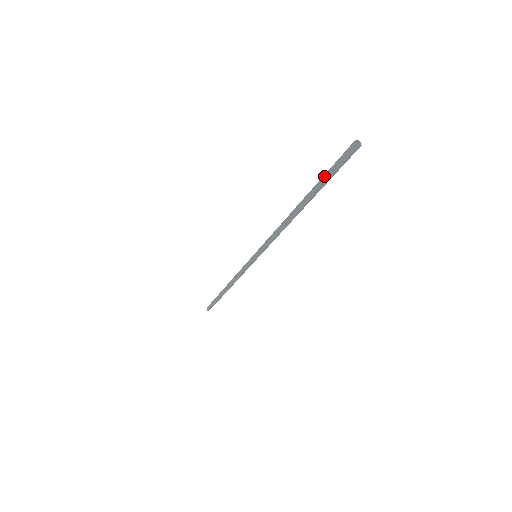
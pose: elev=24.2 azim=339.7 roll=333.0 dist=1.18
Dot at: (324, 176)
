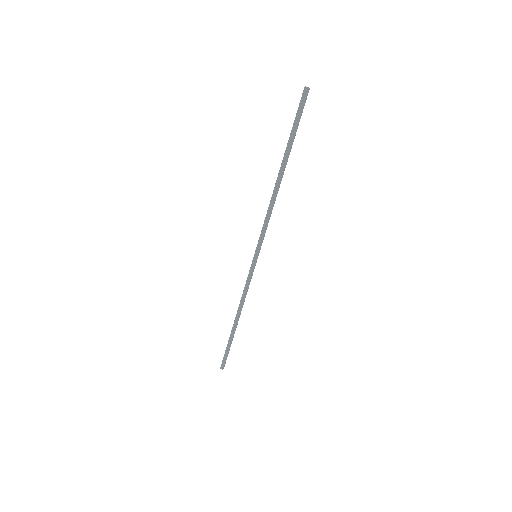
Dot at: (292, 131)
